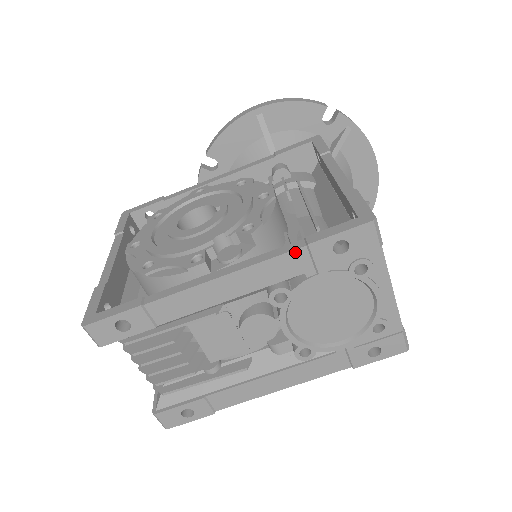
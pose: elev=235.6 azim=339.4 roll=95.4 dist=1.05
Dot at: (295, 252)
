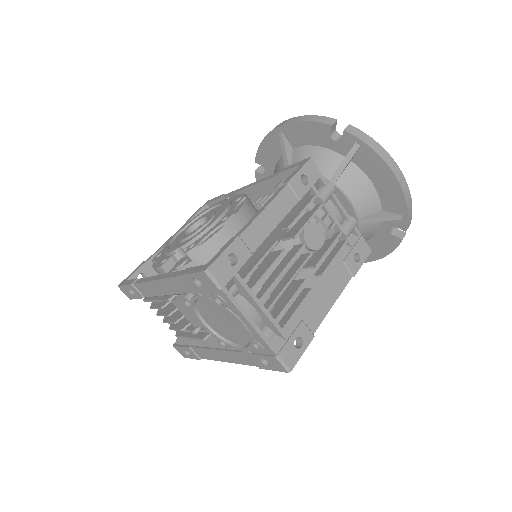
Dot at: (178, 278)
